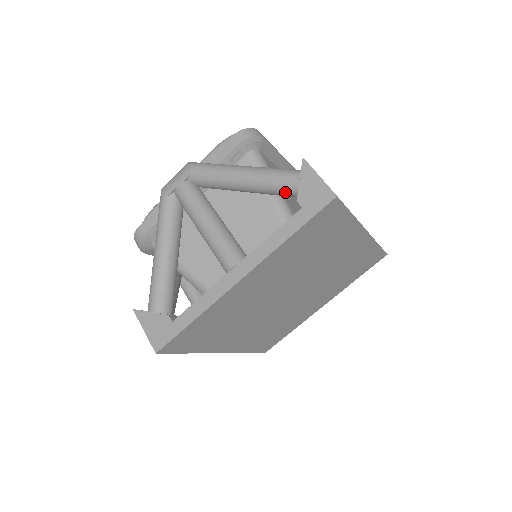
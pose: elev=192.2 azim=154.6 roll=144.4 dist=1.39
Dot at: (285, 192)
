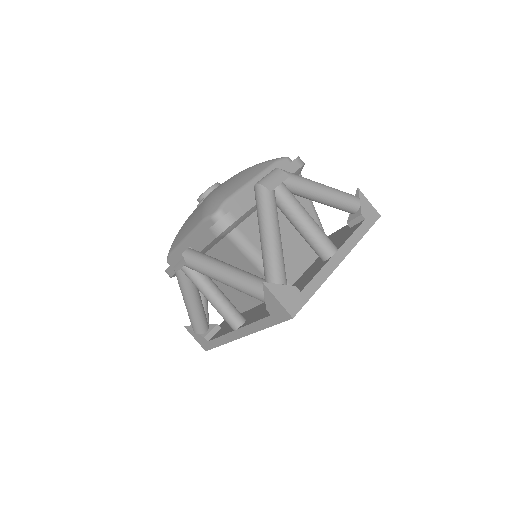
Dot at: (350, 207)
